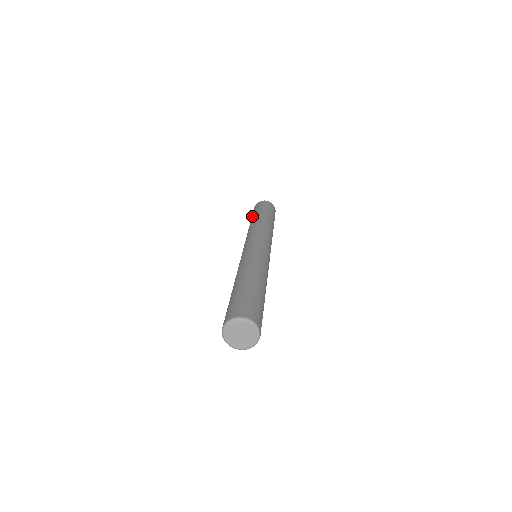
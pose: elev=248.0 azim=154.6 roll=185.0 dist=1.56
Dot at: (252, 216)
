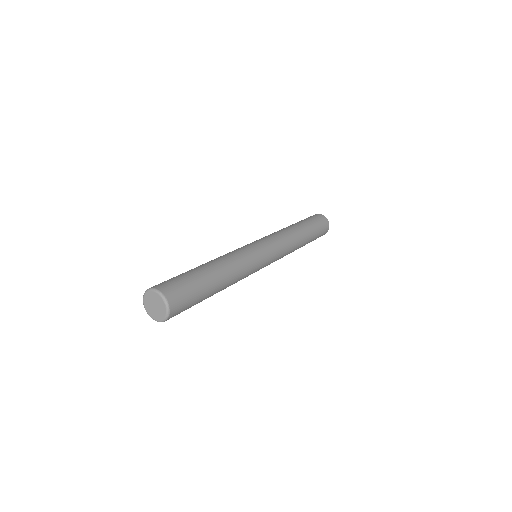
Dot at: (301, 221)
